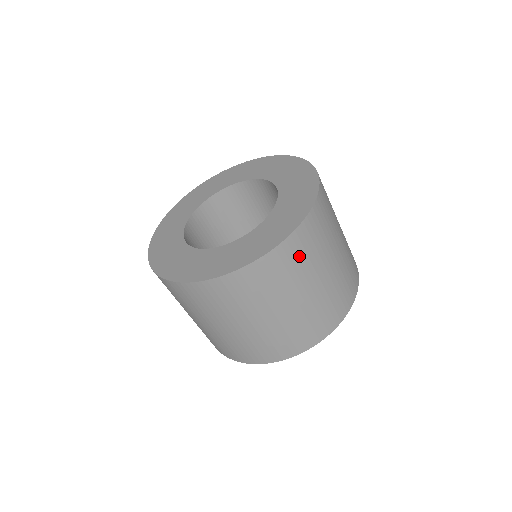
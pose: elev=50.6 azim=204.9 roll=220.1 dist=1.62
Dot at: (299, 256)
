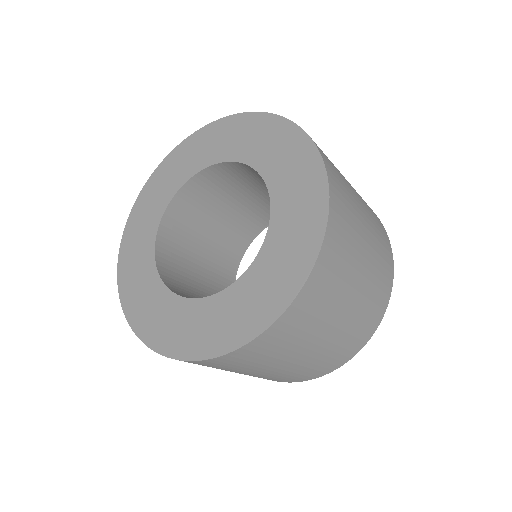
Dot at: (223, 365)
